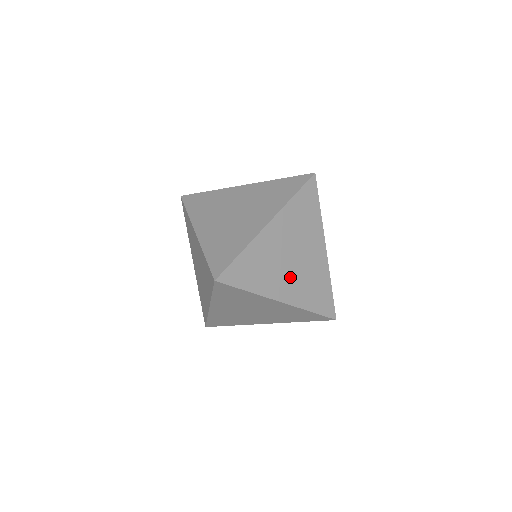
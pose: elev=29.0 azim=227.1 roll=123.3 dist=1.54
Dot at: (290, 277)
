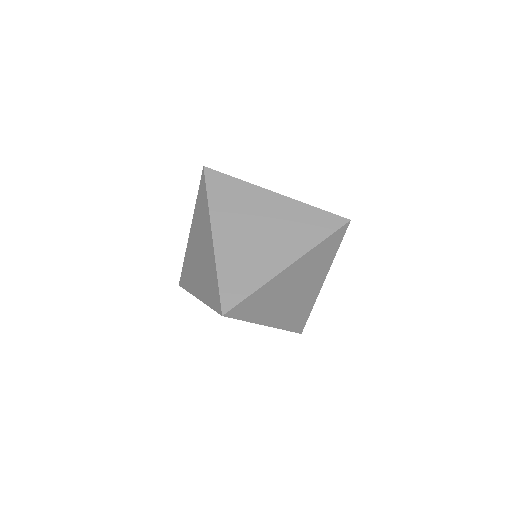
Dot at: (284, 307)
